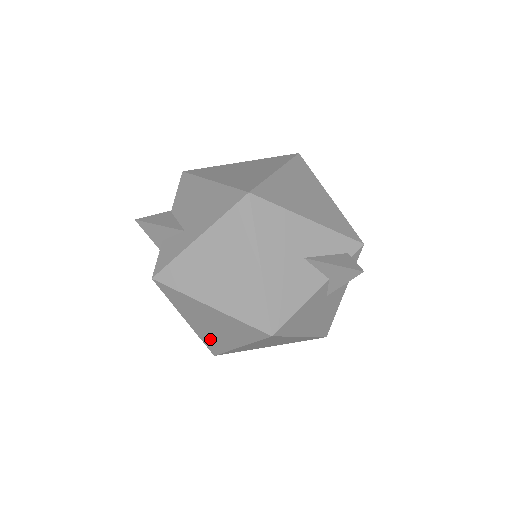
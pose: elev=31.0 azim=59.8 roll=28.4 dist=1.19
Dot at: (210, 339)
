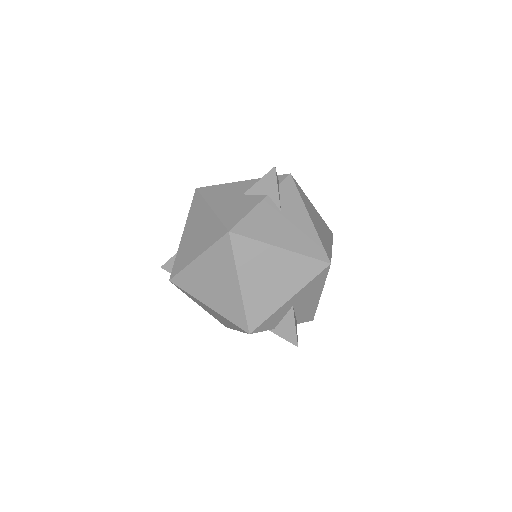
Dot at: (229, 308)
